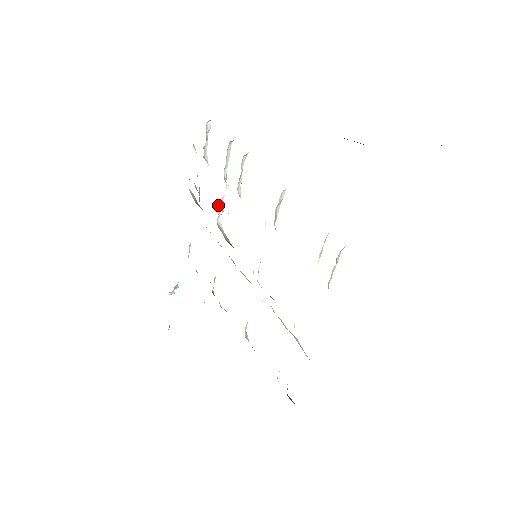
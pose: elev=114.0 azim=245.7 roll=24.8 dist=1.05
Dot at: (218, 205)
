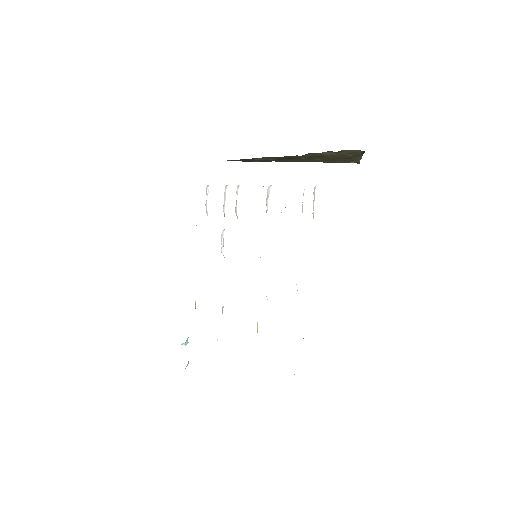
Dot at: (221, 237)
